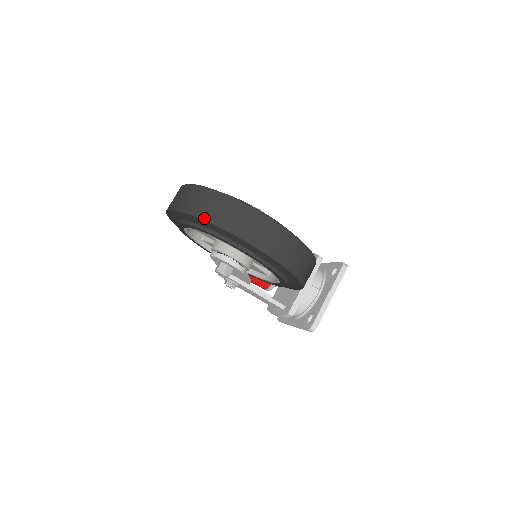
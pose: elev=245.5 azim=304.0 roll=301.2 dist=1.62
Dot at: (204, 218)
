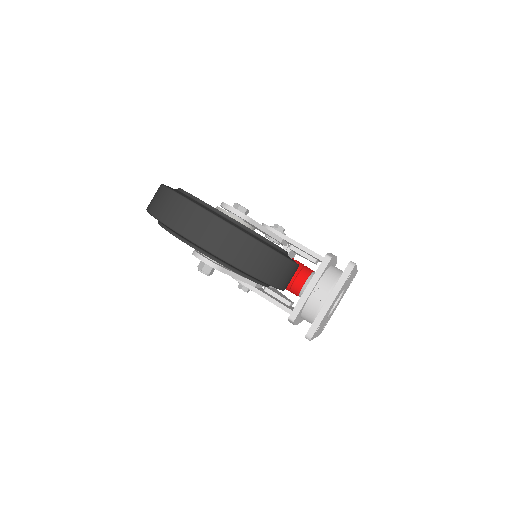
Dot at: (151, 213)
